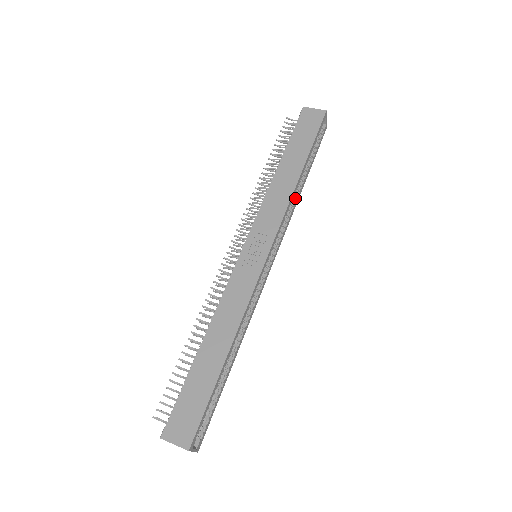
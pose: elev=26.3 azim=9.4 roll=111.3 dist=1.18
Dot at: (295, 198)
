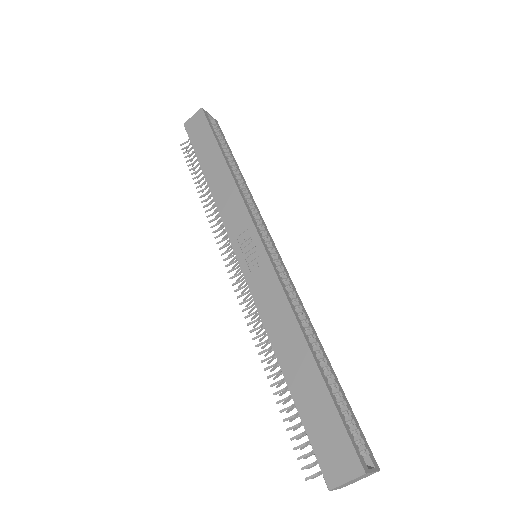
Dot at: (243, 186)
